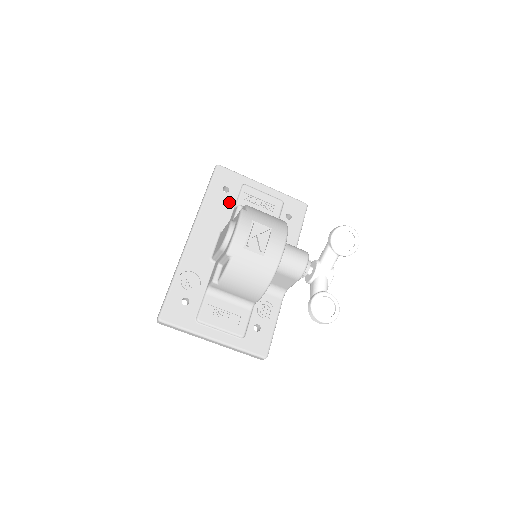
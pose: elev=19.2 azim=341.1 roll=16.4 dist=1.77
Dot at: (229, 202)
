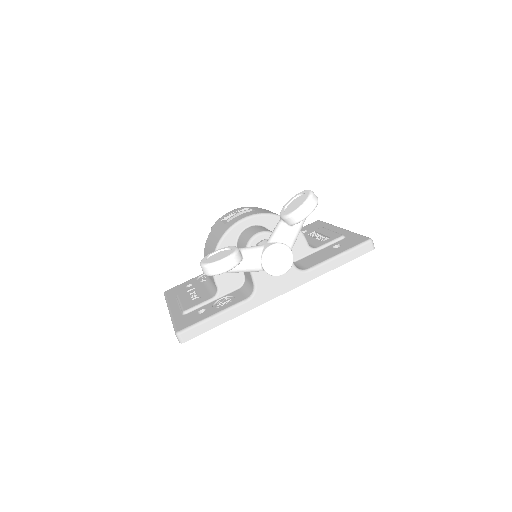
Dot at: occluded
